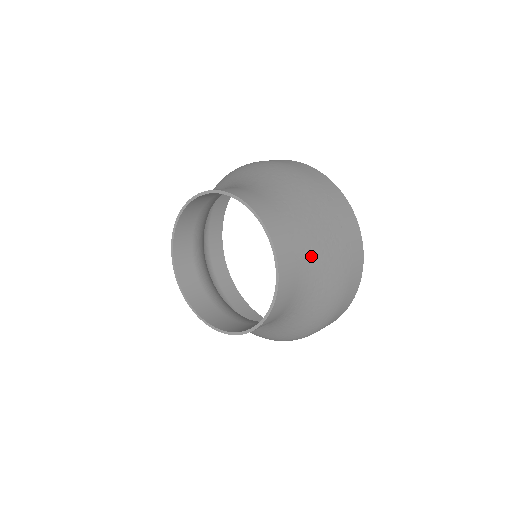
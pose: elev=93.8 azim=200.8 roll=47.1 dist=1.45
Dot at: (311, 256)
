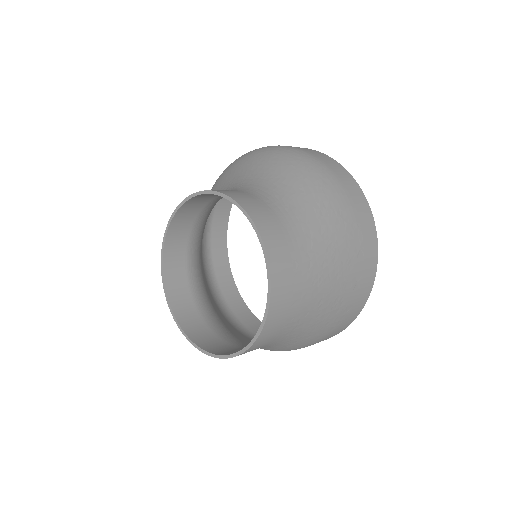
Dot at: (303, 320)
